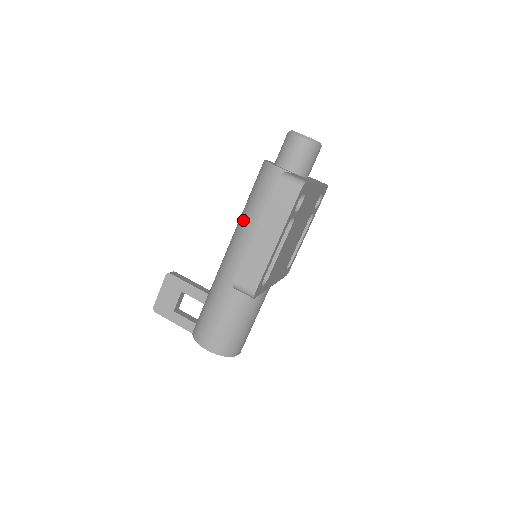
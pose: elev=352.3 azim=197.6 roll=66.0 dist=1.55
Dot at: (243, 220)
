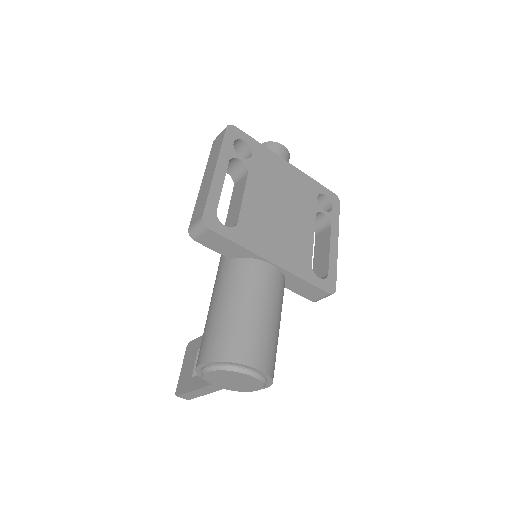
Dot at: occluded
